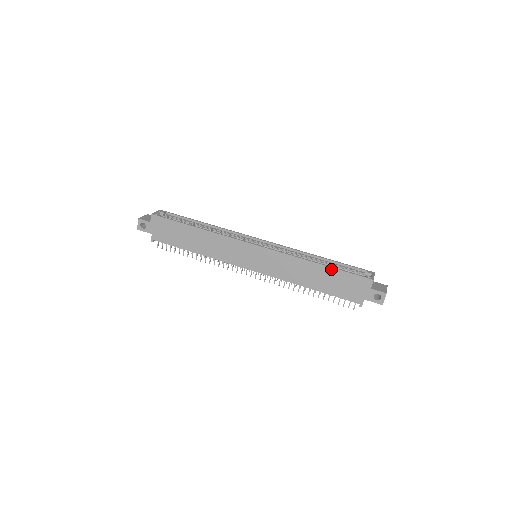
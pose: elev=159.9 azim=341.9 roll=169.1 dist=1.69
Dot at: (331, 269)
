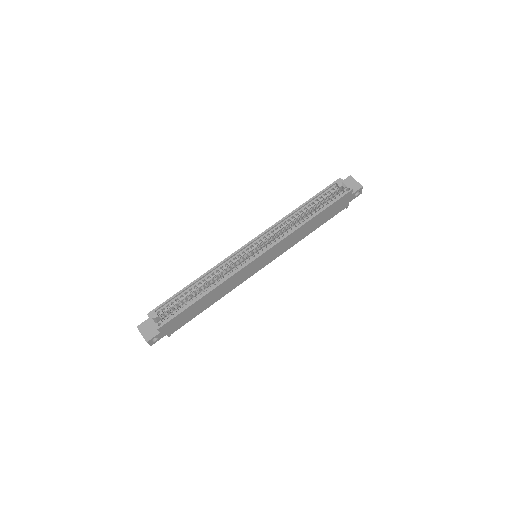
Dot at: (322, 212)
